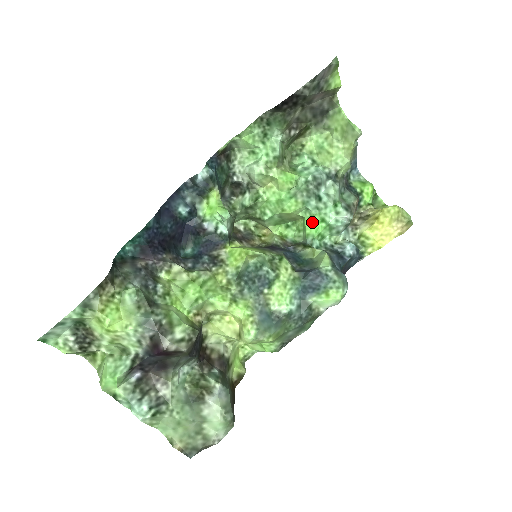
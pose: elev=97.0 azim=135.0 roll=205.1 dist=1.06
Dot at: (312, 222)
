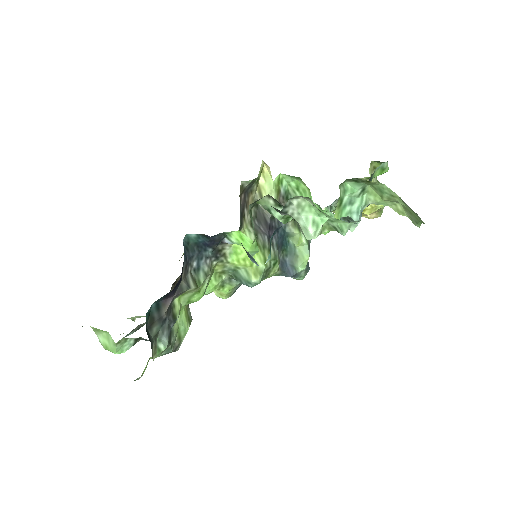
Dot at: occluded
